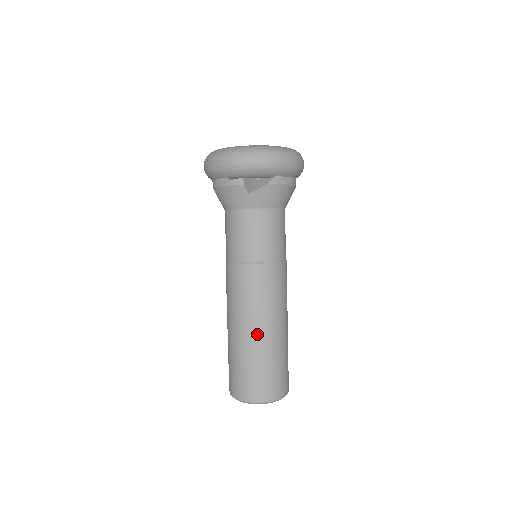
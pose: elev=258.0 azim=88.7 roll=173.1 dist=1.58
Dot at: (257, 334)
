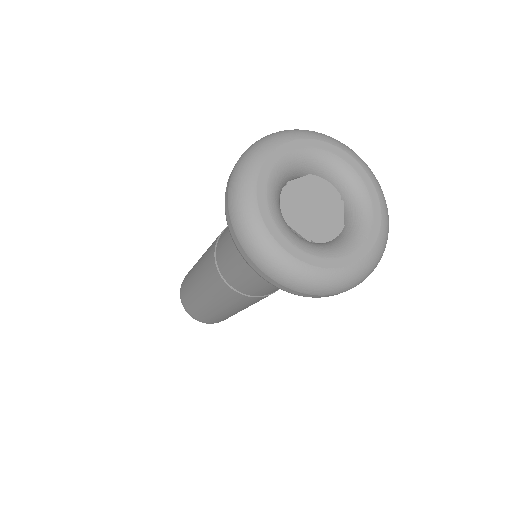
Dot at: (225, 312)
